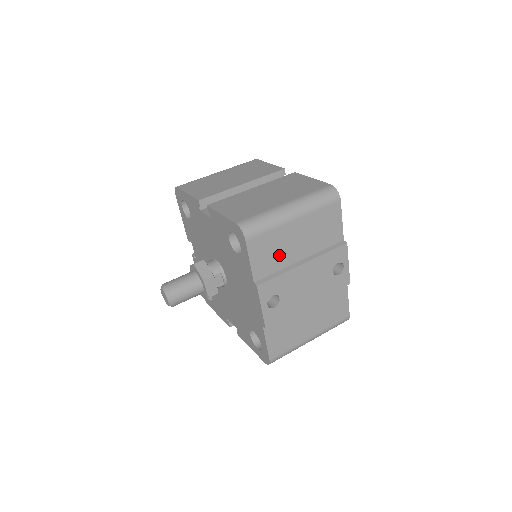
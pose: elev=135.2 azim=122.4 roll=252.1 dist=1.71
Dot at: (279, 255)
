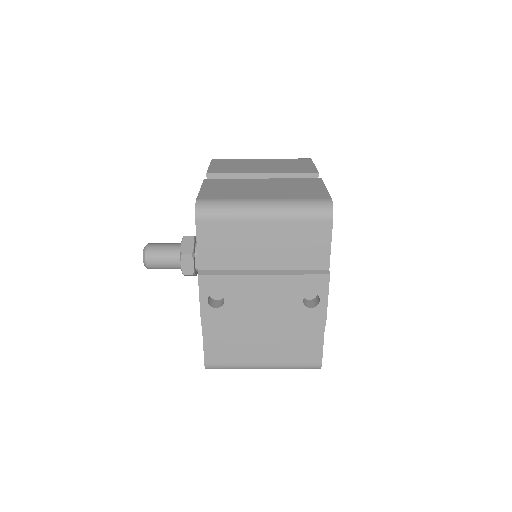
Dot at: (236, 253)
